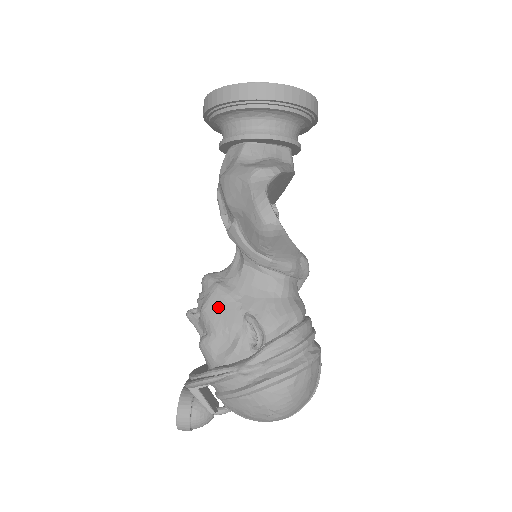
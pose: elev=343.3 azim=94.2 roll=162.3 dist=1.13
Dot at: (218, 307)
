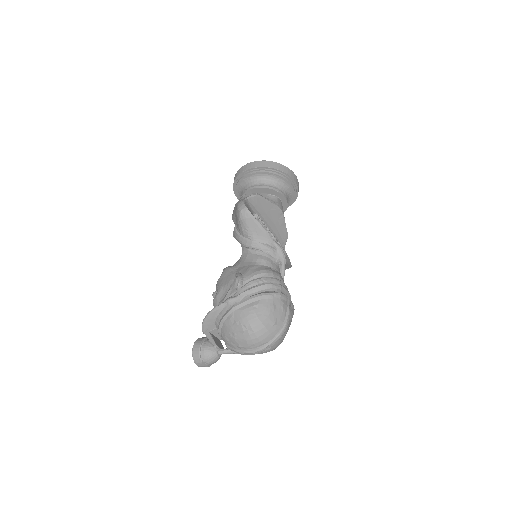
Dot at: (224, 277)
